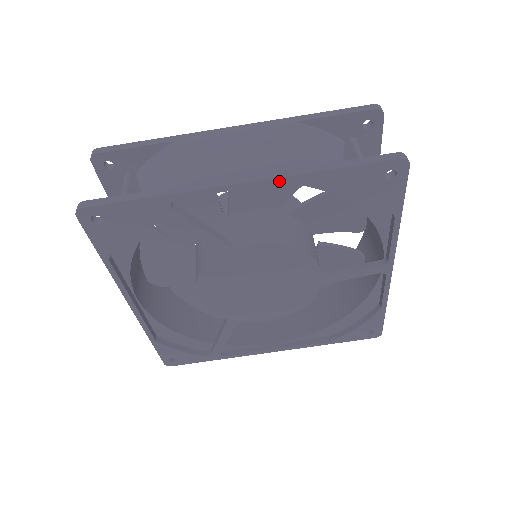
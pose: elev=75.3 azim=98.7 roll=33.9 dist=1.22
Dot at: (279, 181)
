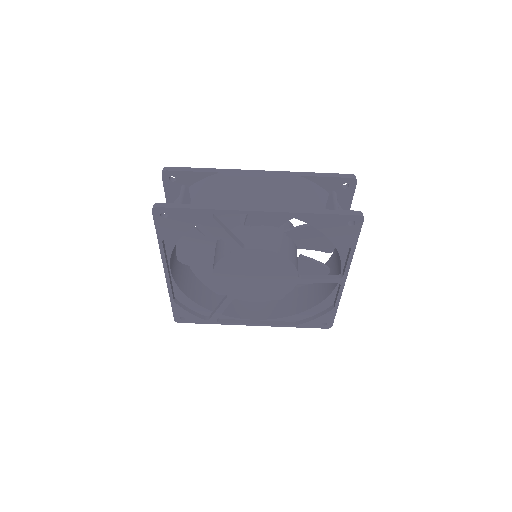
Dot at: (283, 214)
